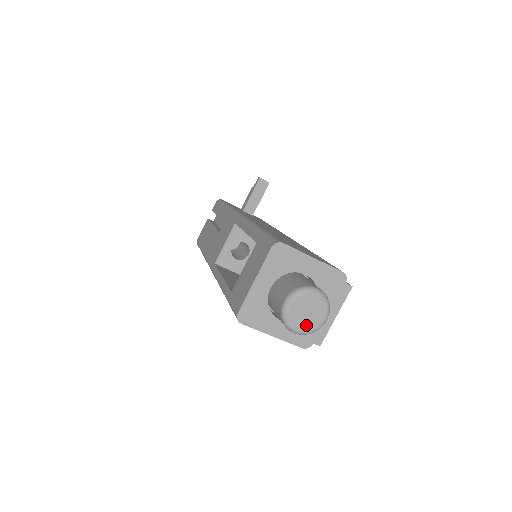
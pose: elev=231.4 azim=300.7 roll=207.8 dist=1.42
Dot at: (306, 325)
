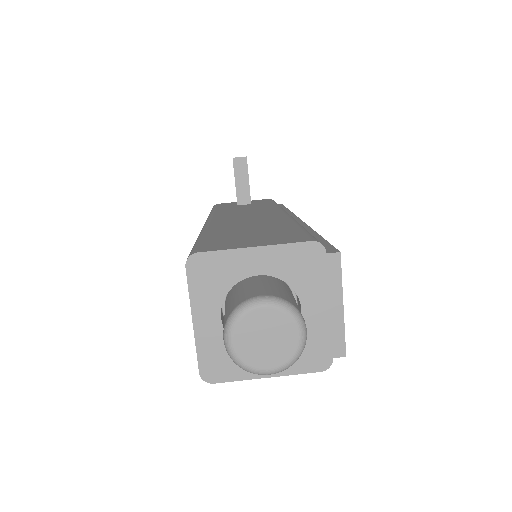
Dot at: (276, 357)
